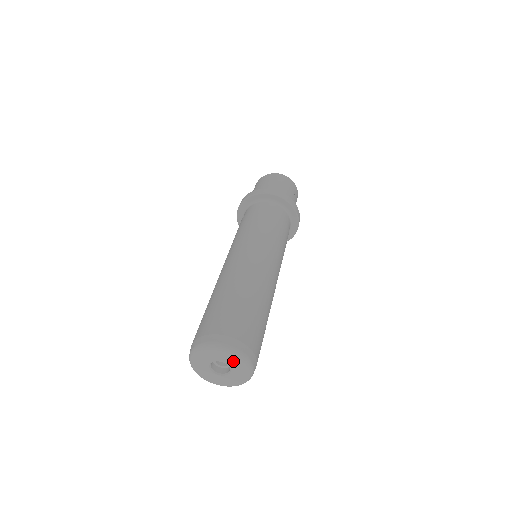
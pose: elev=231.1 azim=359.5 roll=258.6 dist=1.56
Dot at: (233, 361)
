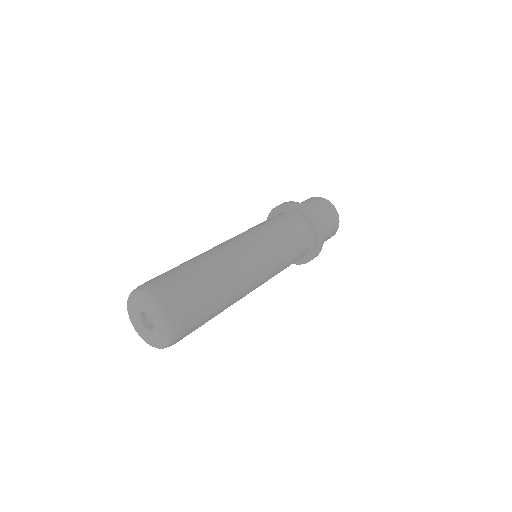
Dot at: (160, 335)
